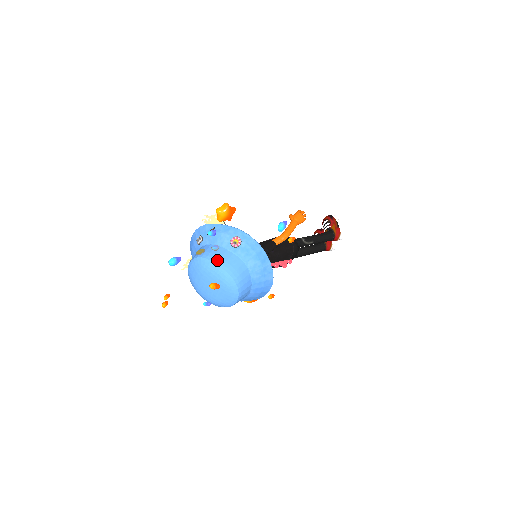
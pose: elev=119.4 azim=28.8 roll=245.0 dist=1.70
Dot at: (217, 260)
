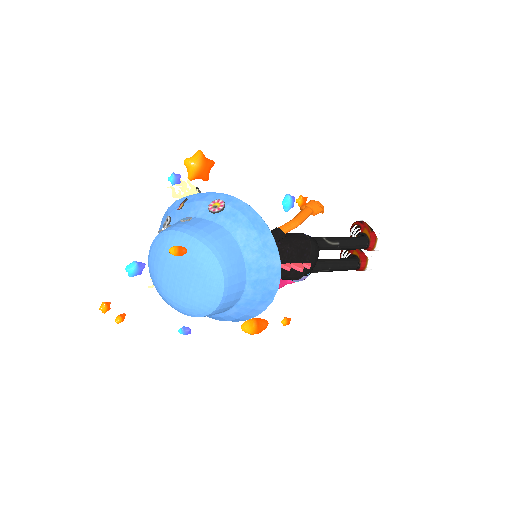
Dot at: (187, 229)
